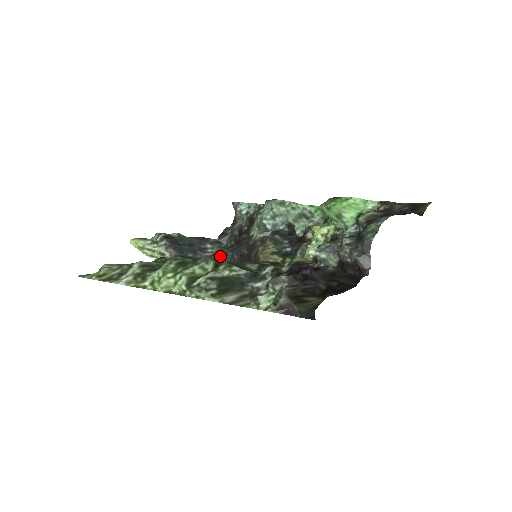
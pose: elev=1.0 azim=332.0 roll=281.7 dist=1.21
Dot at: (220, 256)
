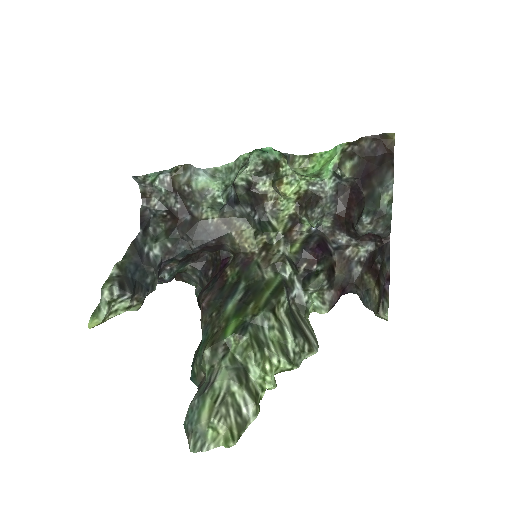
Dot at: (172, 255)
